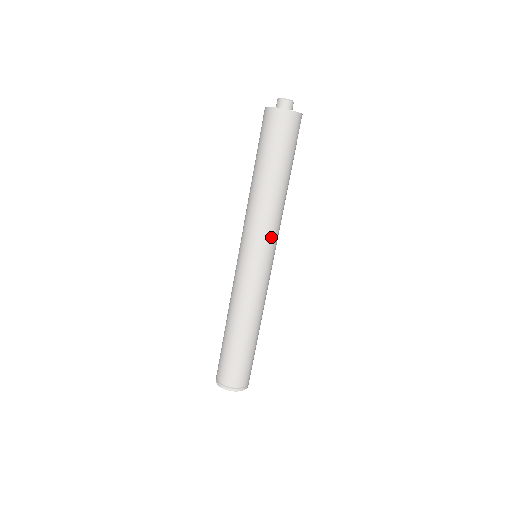
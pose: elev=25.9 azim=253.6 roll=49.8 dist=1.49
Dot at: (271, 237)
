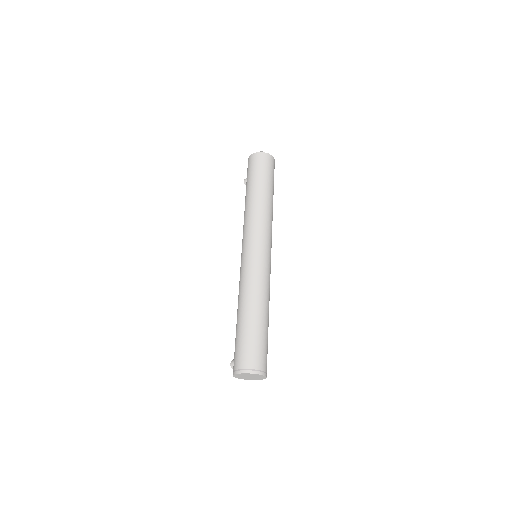
Dot at: (271, 236)
